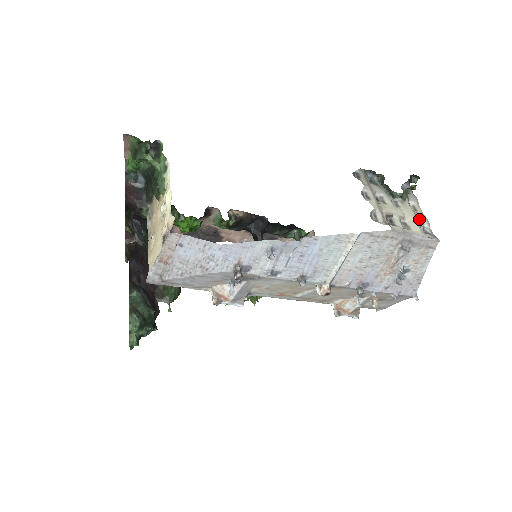
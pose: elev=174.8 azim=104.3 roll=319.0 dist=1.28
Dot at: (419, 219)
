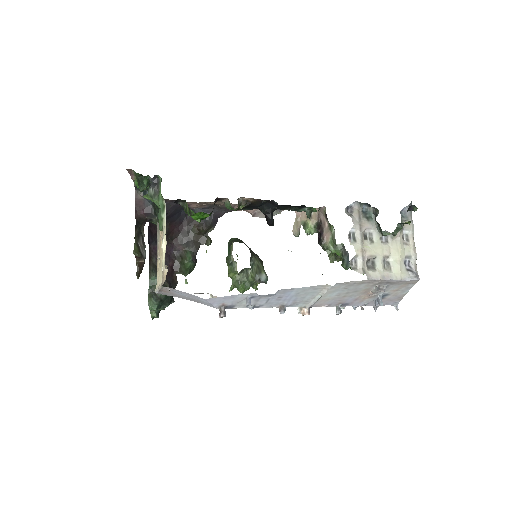
Dot at: (406, 254)
